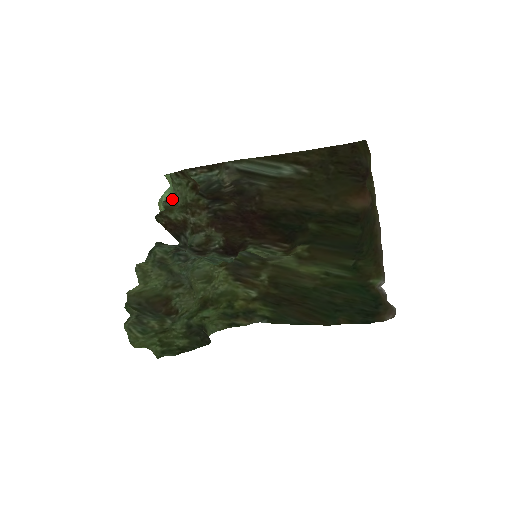
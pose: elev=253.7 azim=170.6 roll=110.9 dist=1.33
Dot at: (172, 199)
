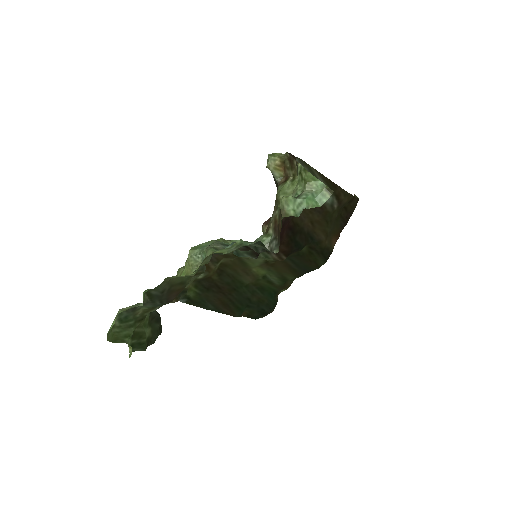
Dot at: occluded
